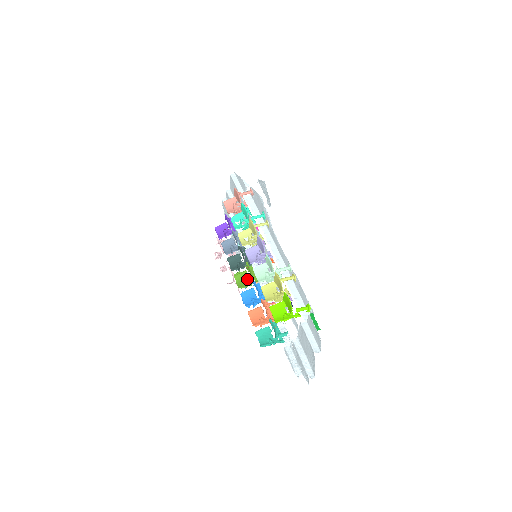
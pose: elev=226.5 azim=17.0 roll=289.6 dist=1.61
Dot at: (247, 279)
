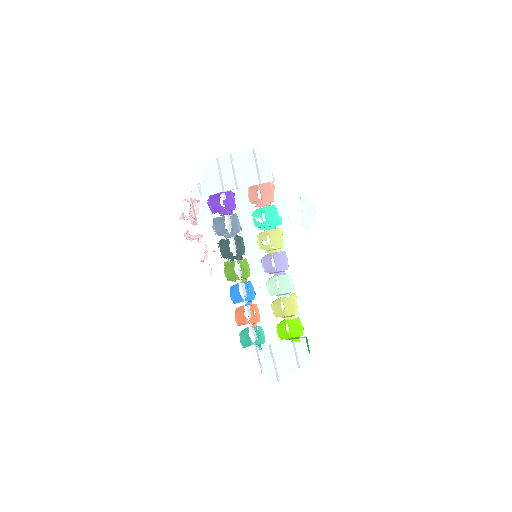
Dot at: (234, 271)
